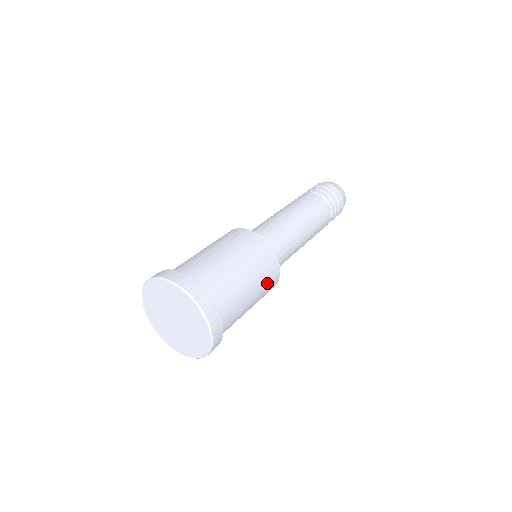
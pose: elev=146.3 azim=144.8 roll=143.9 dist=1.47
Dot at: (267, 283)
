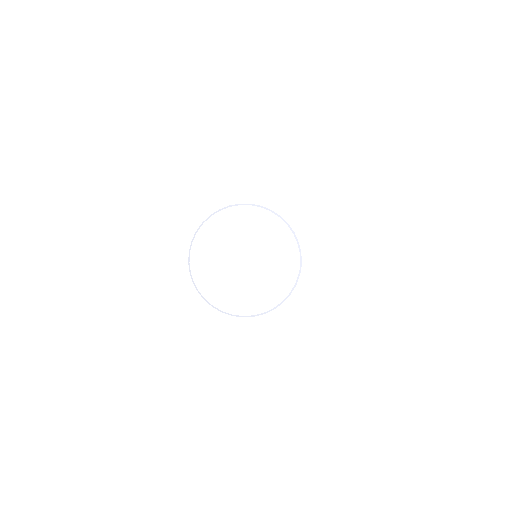
Dot at: occluded
